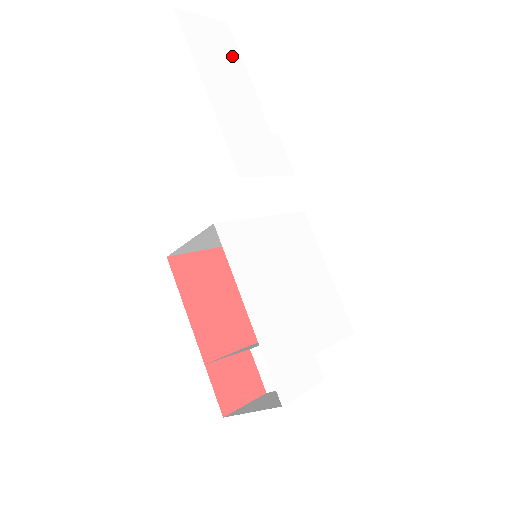
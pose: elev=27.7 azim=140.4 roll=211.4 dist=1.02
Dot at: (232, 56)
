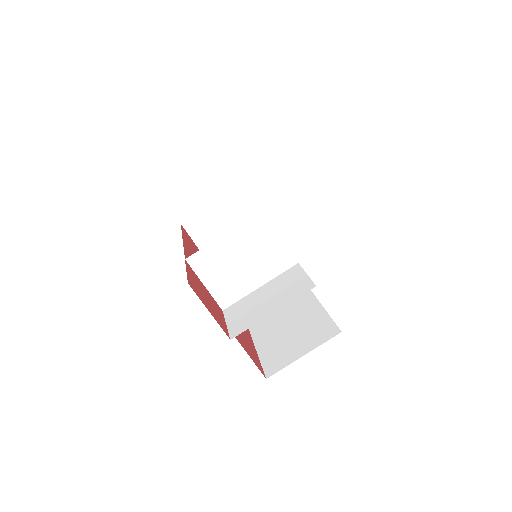
Dot at: occluded
